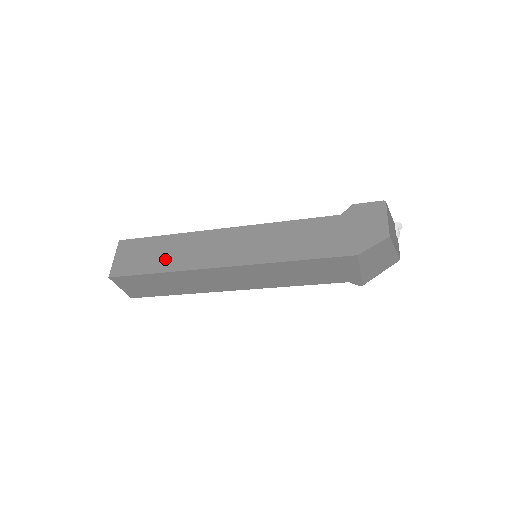
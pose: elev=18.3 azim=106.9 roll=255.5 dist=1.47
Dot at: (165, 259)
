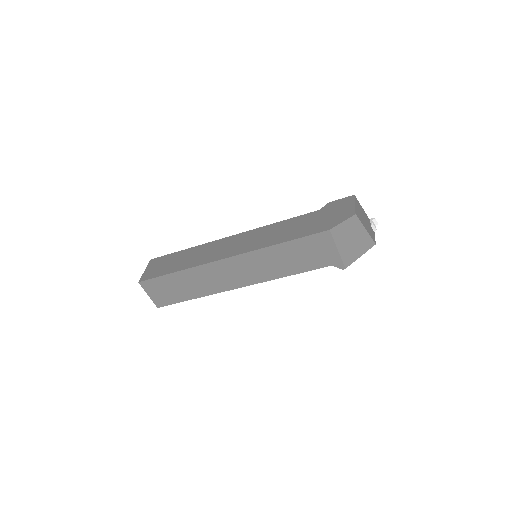
Dot at: (183, 263)
